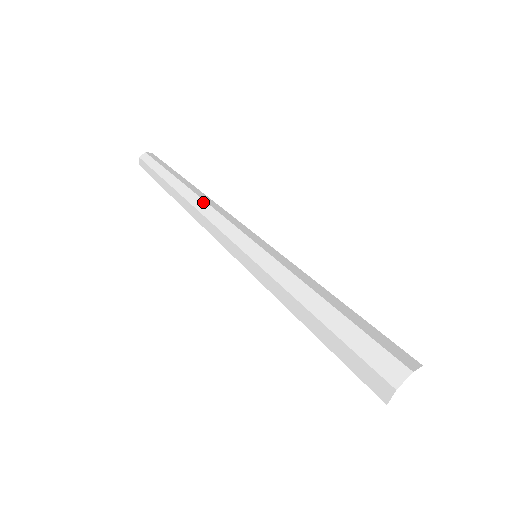
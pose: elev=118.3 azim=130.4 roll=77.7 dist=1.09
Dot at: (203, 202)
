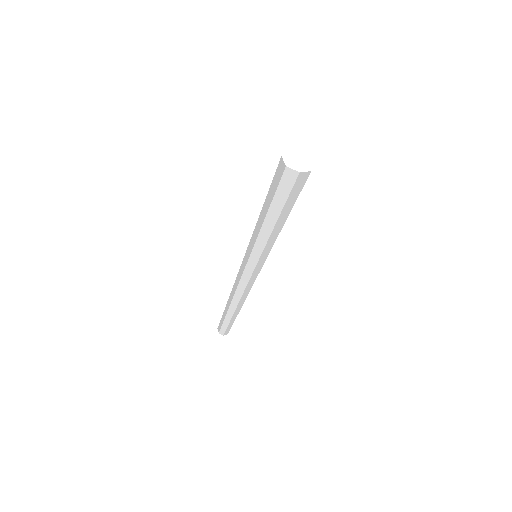
Dot at: occluded
